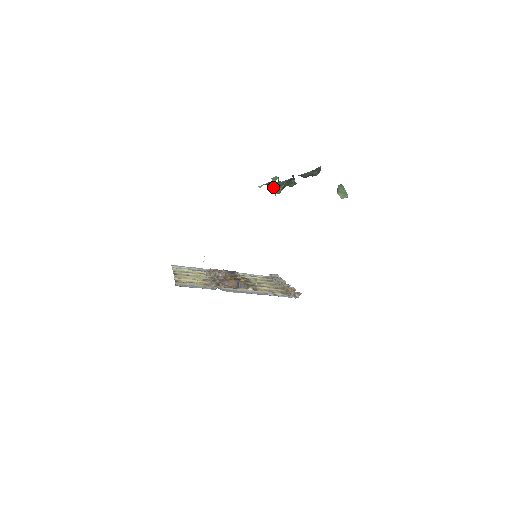
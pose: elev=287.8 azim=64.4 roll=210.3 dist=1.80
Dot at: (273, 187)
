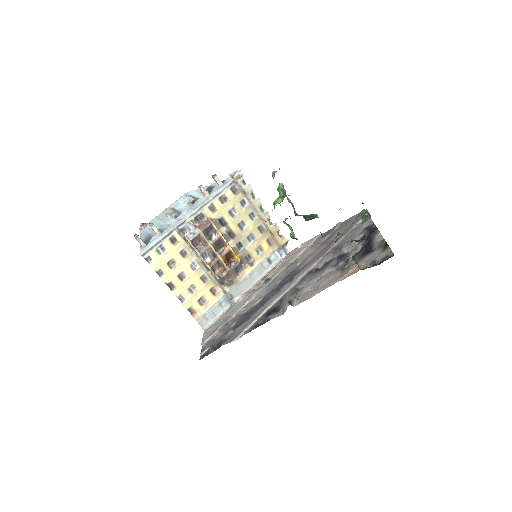
Dot at: (292, 237)
